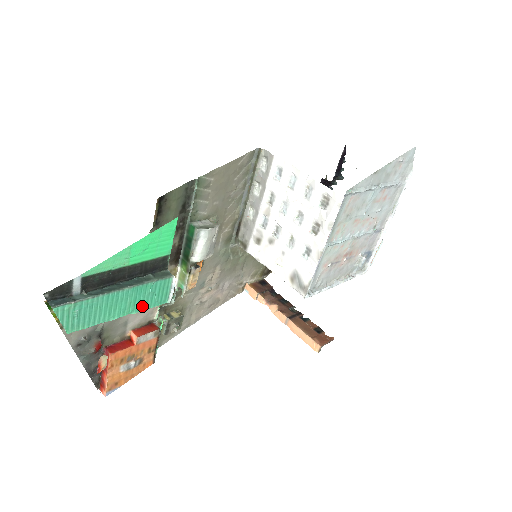
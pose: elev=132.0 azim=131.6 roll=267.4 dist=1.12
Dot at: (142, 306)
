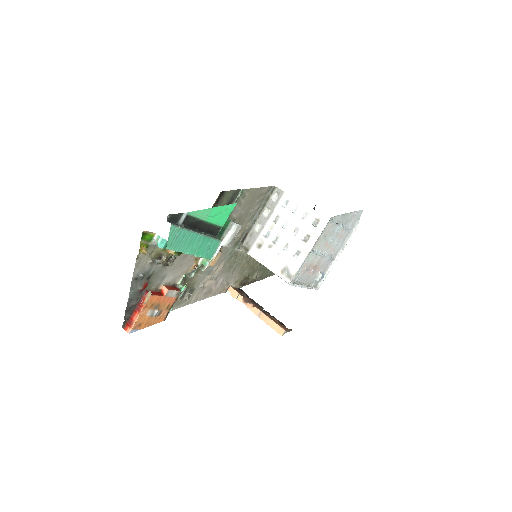
Dot at: (201, 253)
